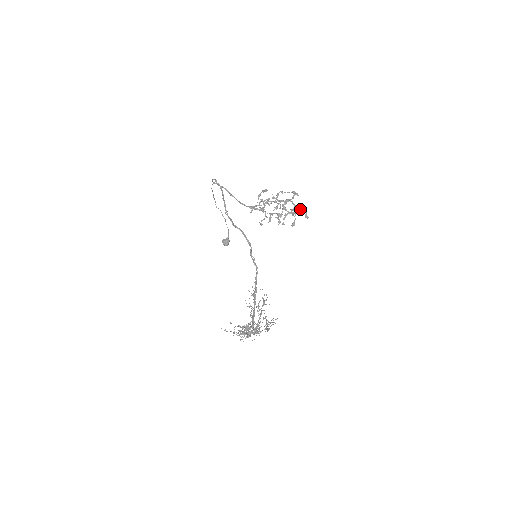
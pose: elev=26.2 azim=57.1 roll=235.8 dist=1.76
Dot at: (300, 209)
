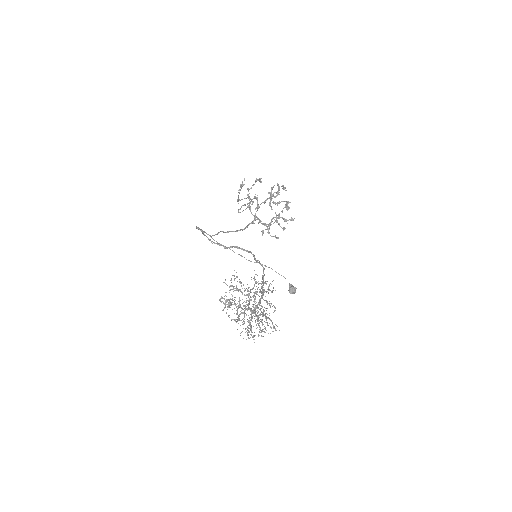
Dot at: (279, 189)
